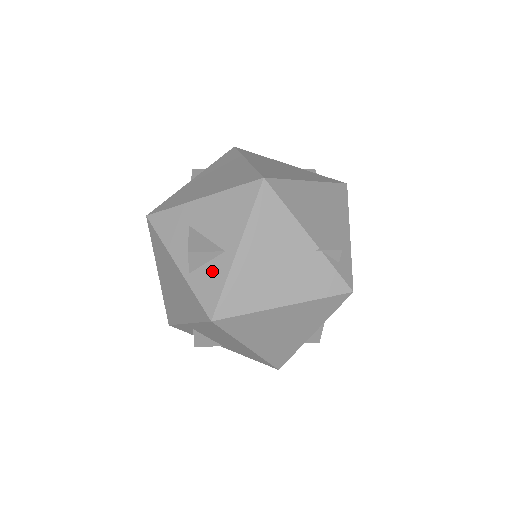
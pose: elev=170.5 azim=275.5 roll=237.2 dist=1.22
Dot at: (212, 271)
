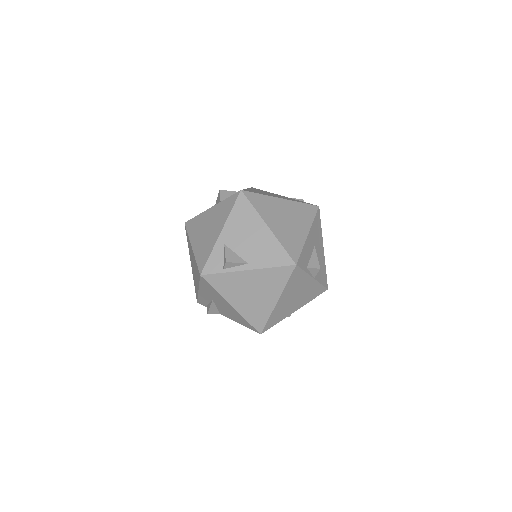
Dot at: occluded
